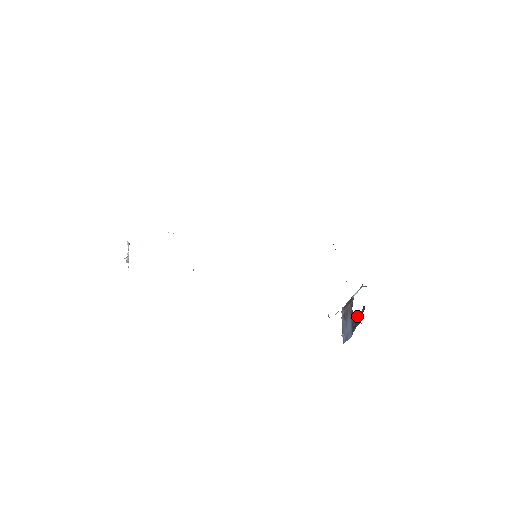
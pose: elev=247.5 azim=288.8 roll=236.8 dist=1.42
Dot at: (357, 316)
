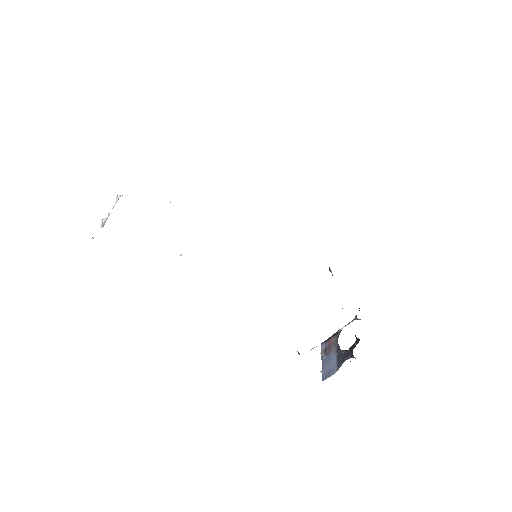
Dot at: (346, 350)
